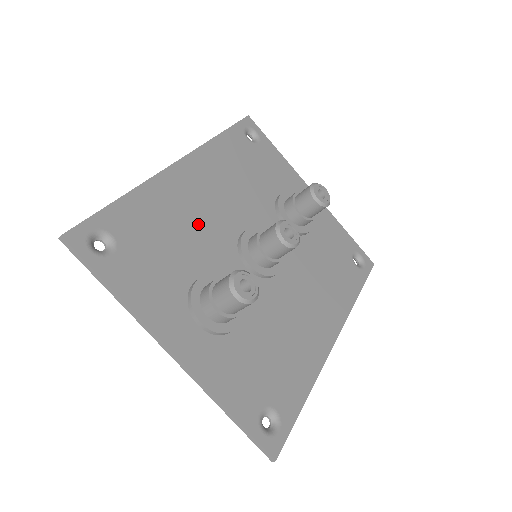
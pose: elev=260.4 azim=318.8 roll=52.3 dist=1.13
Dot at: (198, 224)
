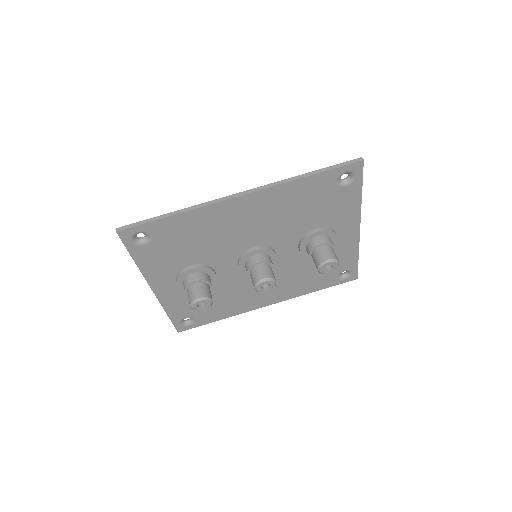
Dot at: (222, 237)
